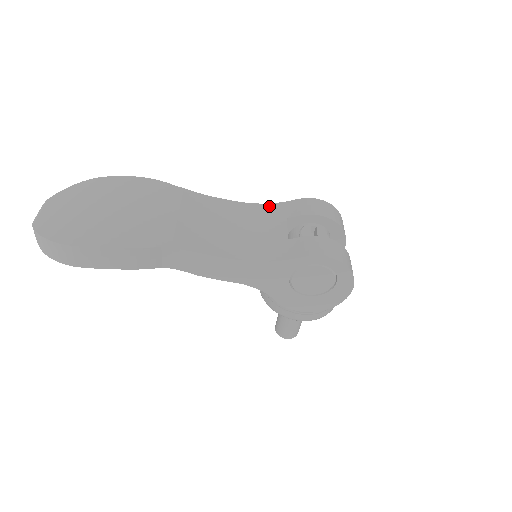
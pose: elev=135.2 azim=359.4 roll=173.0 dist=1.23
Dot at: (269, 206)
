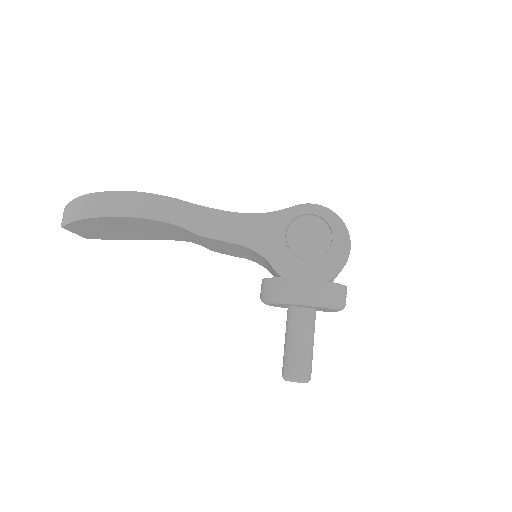
Dot at: occluded
